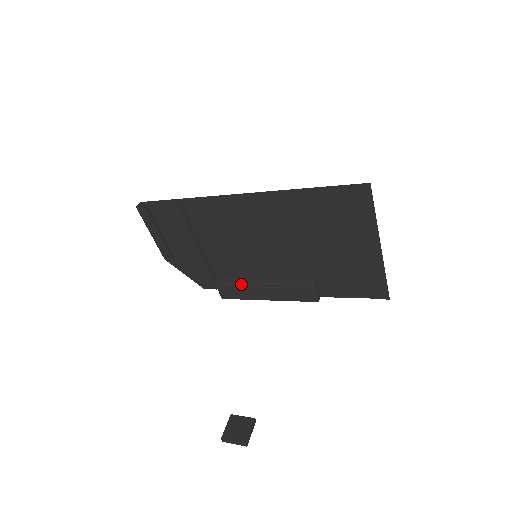
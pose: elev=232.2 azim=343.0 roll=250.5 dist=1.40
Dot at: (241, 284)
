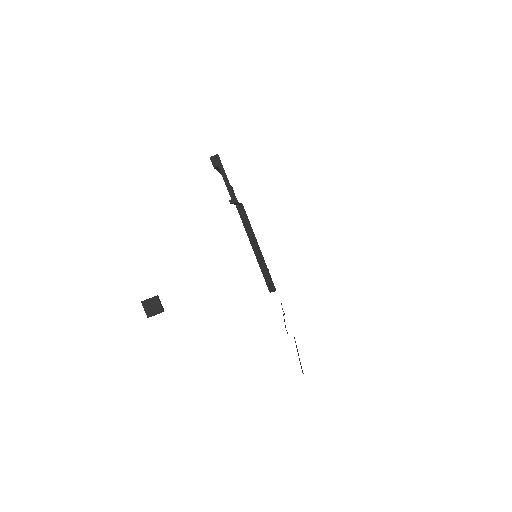
Dot at: (248, 229)
